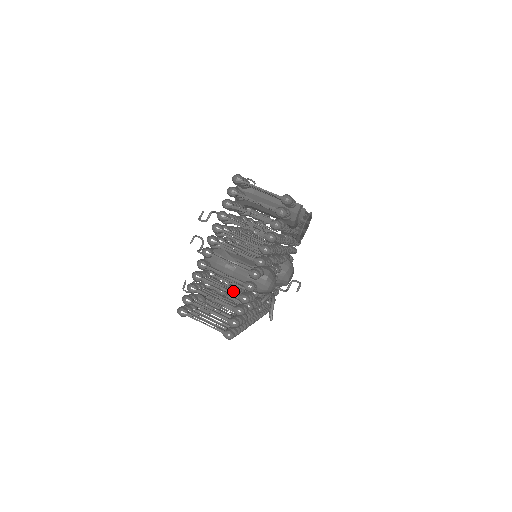
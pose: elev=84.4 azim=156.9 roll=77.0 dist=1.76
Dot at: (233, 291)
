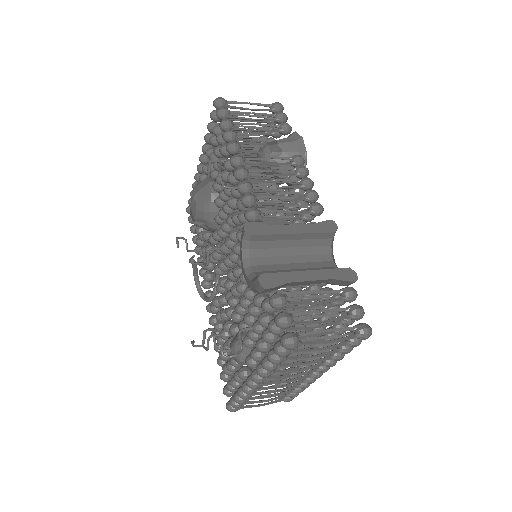
Dot at: occluded
